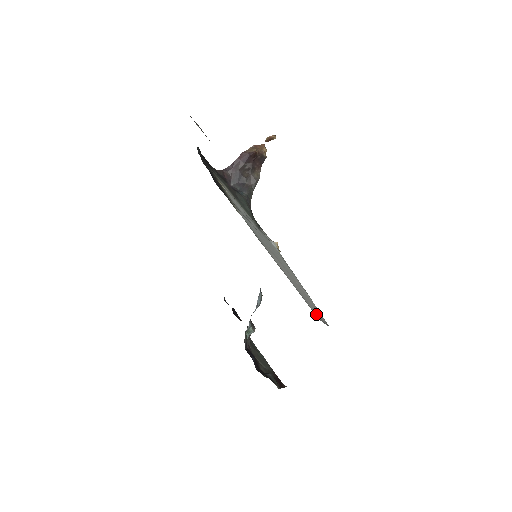
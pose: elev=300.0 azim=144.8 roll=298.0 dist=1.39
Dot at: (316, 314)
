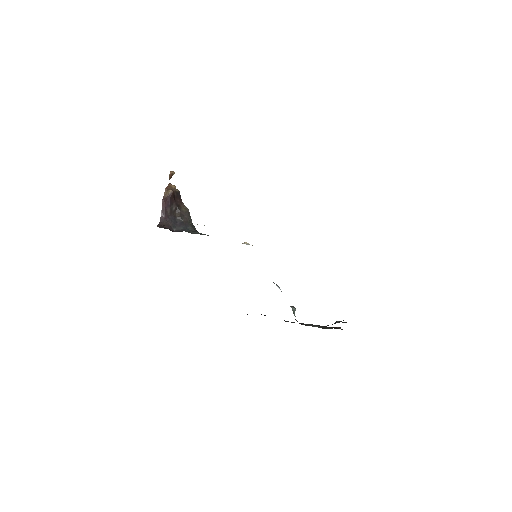
Dot at: occluded
